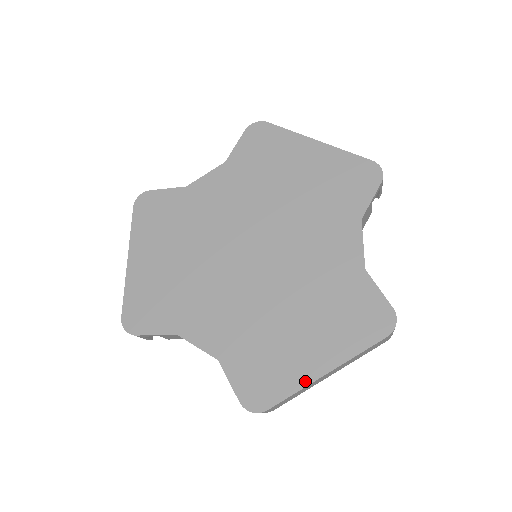
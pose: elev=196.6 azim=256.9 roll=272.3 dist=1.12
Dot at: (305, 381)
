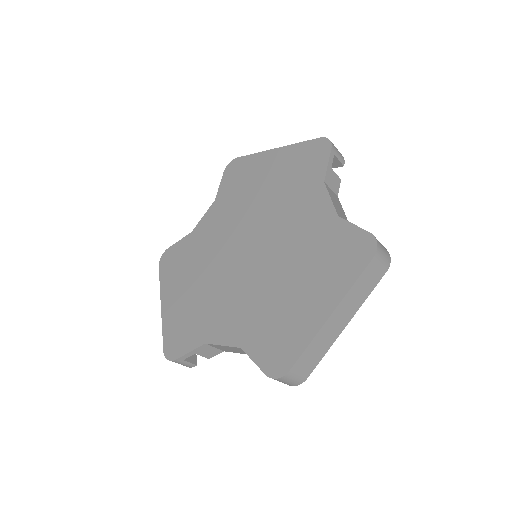
Dot at: (314, 330)
